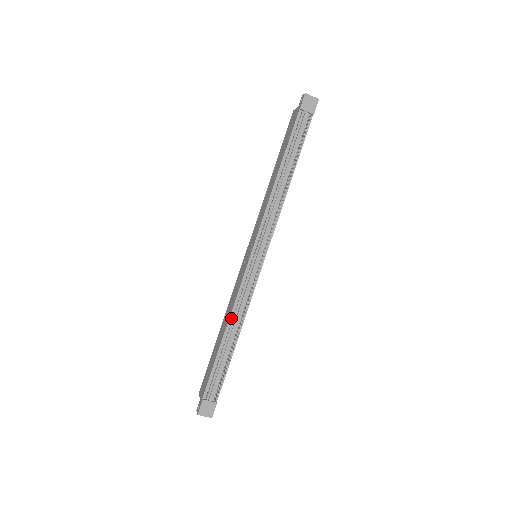
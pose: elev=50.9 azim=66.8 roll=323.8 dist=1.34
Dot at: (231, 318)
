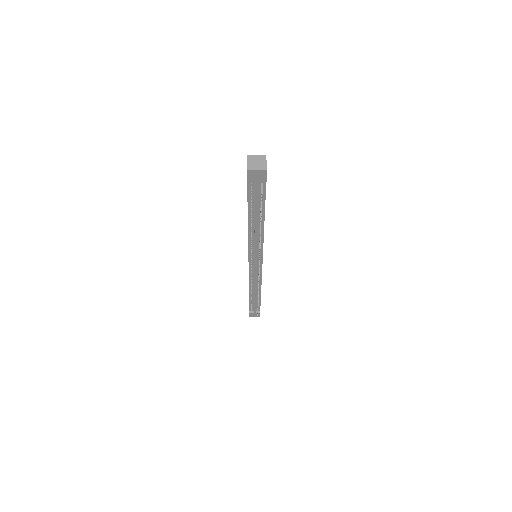
Dot at: (250, 288)
